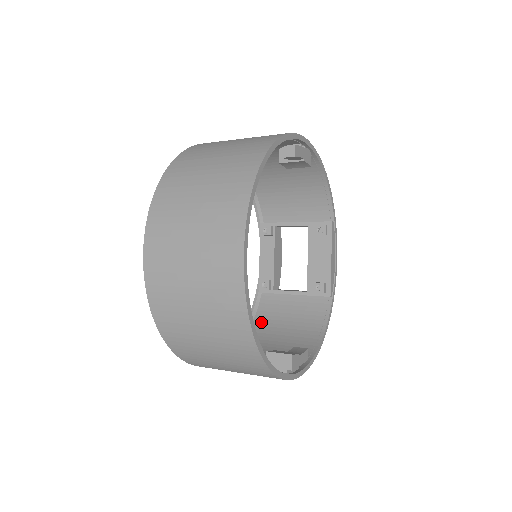
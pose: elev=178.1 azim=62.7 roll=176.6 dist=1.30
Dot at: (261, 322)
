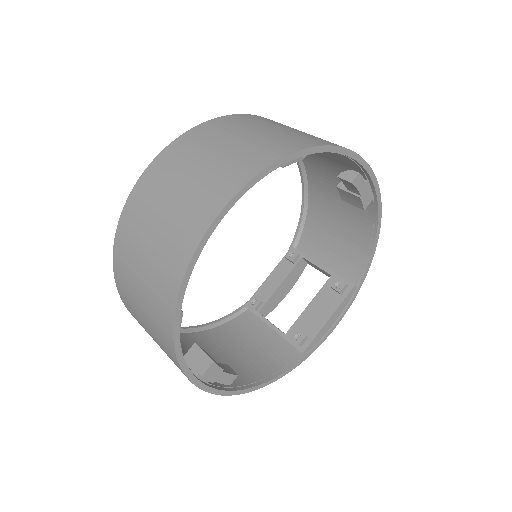
Dot at: (225, 331)
